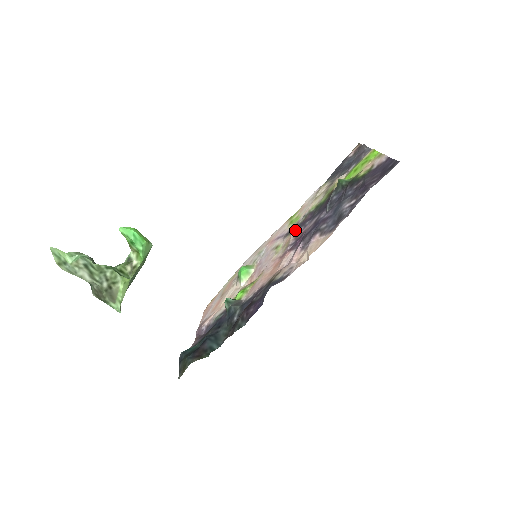
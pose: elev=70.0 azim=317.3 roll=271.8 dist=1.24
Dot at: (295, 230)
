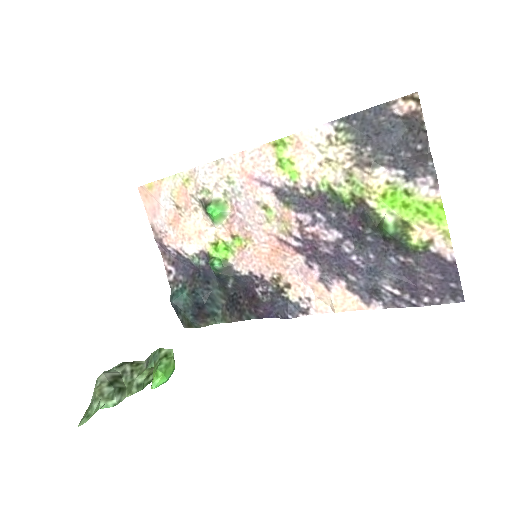
Dot at: (296, 207)
